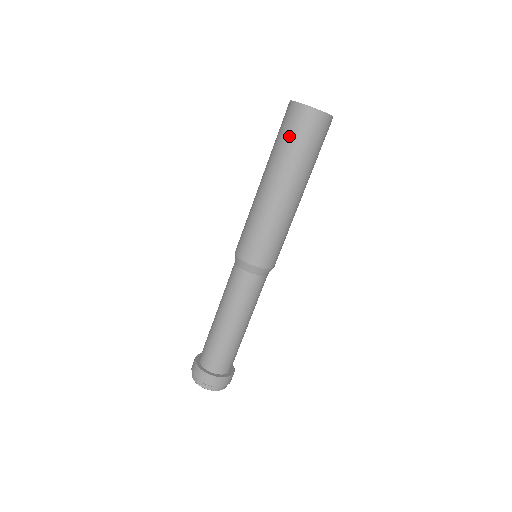
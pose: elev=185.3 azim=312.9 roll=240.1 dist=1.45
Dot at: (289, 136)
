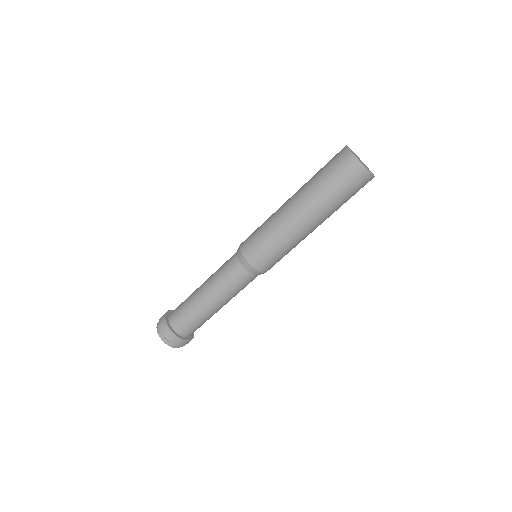
Dot at: (332, 177)
